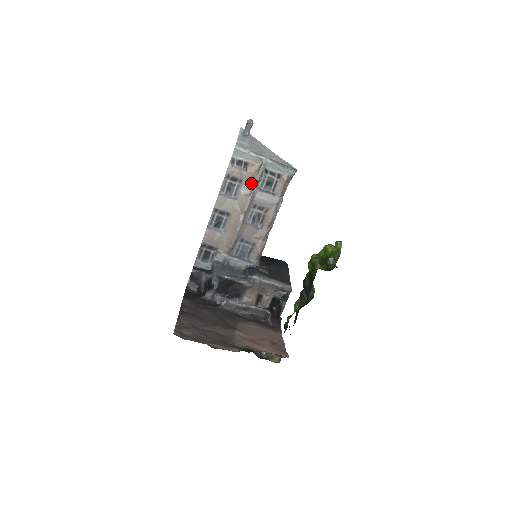
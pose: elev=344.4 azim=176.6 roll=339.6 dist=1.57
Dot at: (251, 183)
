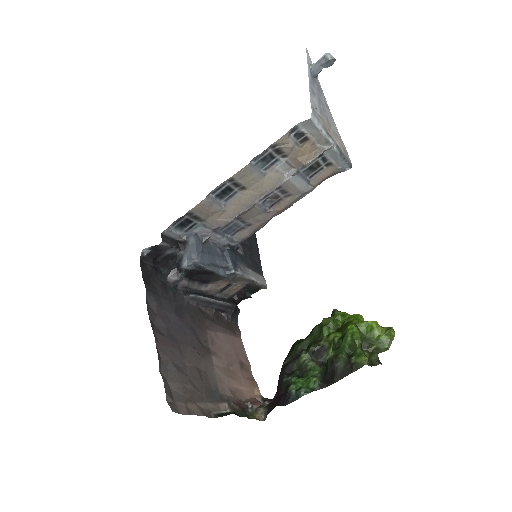
Dot at: (295, 163)
